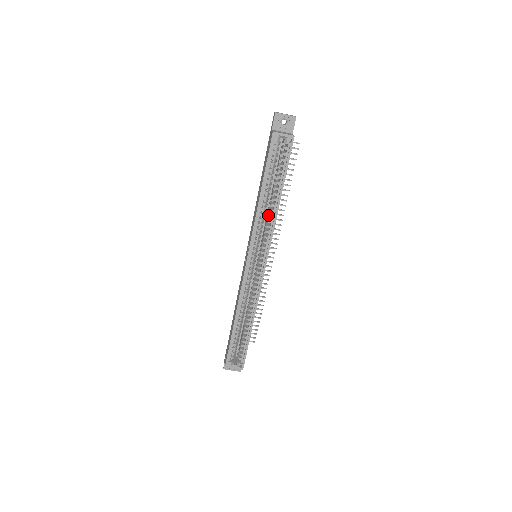
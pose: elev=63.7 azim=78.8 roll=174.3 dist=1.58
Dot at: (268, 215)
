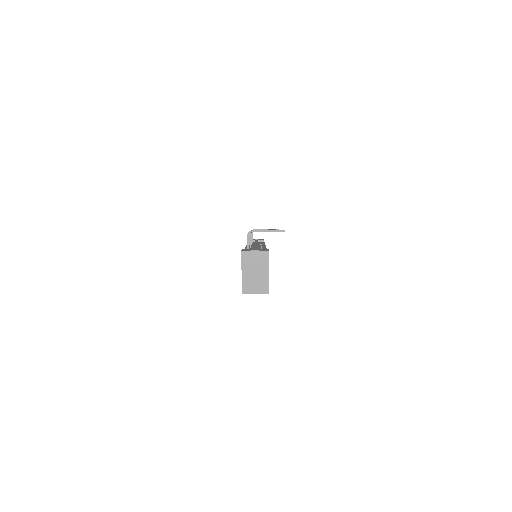
Dot at: occluded
